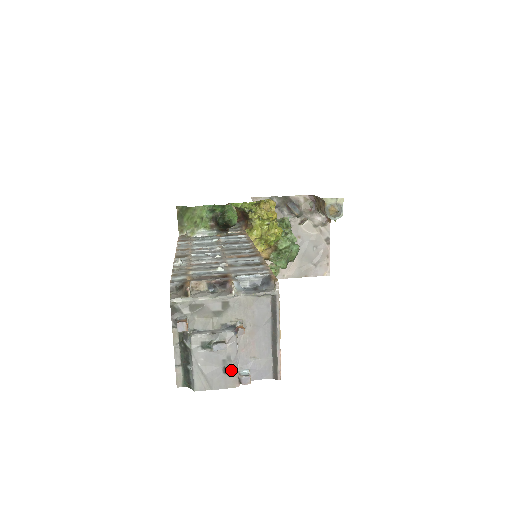
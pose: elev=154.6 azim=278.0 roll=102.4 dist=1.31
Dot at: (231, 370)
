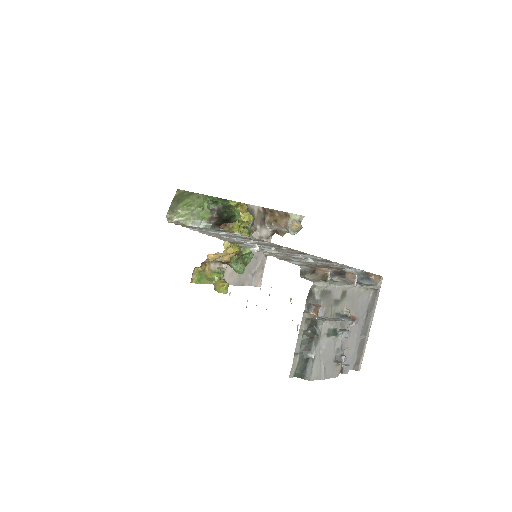
Dot at: (344, 359)
